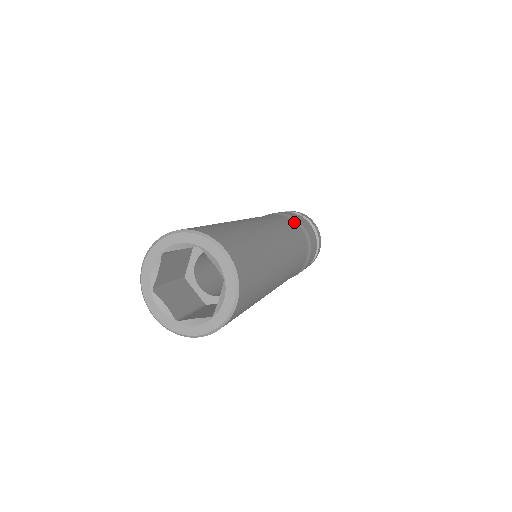
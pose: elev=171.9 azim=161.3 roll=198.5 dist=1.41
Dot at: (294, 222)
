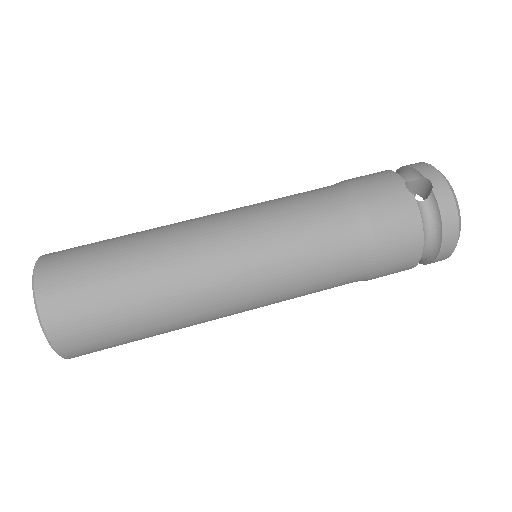
Dot at: (350, 220)
